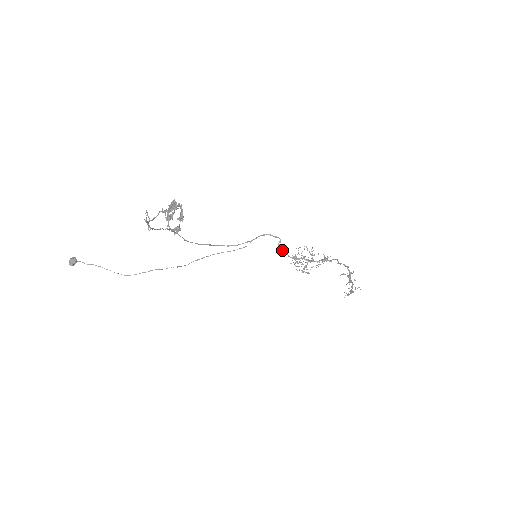
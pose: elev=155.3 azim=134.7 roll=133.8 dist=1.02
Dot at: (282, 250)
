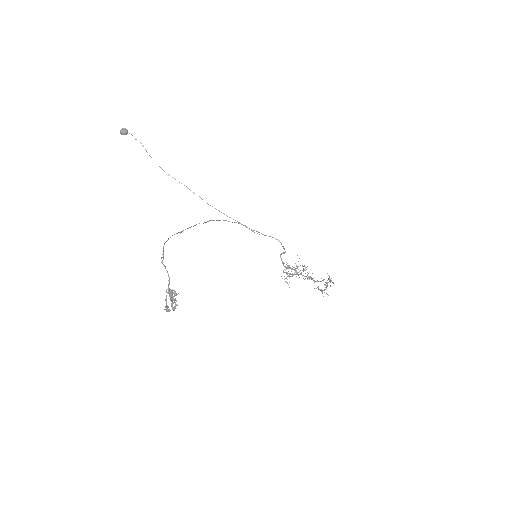
Dot at: (281, 259)
